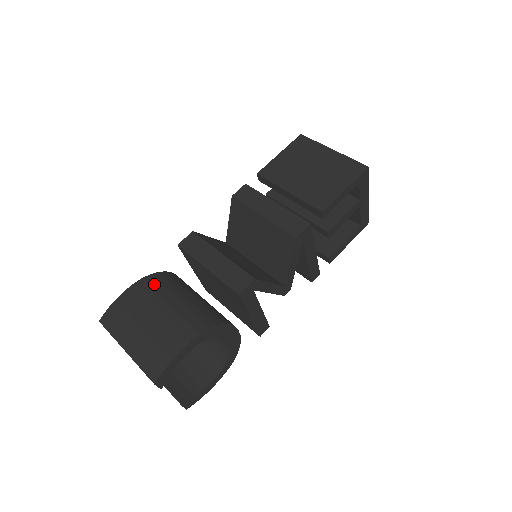
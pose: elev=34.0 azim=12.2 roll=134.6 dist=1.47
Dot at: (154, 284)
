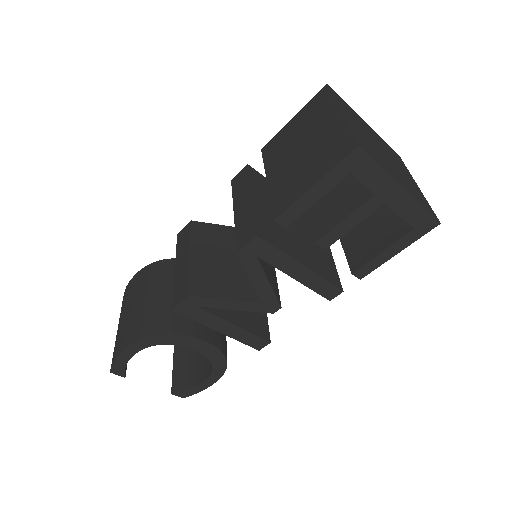
Dot at: (152, 273)
